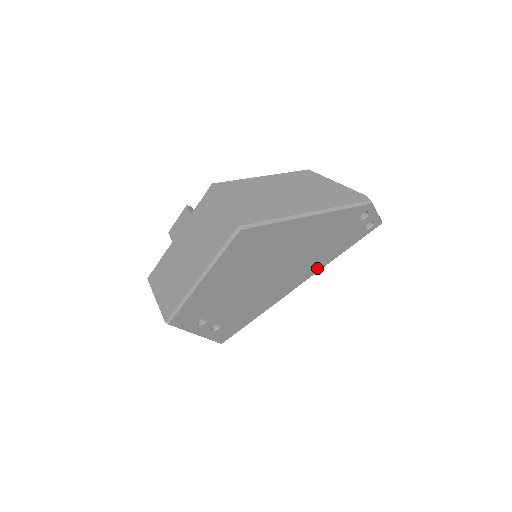
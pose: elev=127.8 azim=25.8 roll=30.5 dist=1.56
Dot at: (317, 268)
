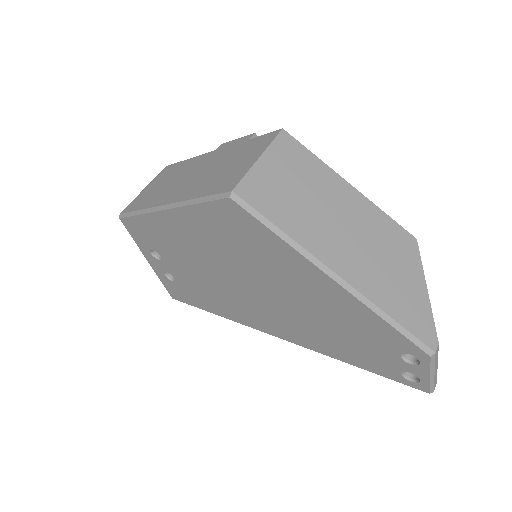
Dot at: (311, 345)
